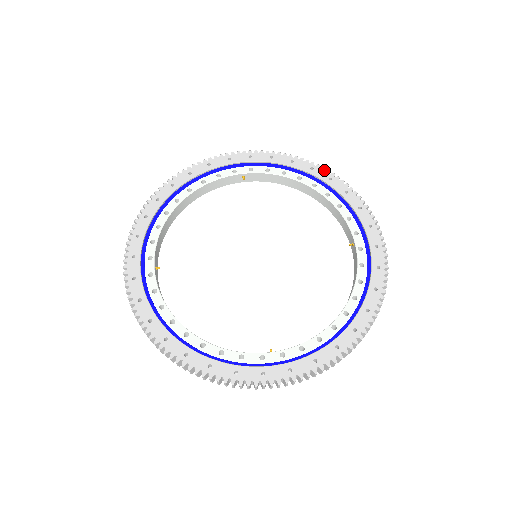
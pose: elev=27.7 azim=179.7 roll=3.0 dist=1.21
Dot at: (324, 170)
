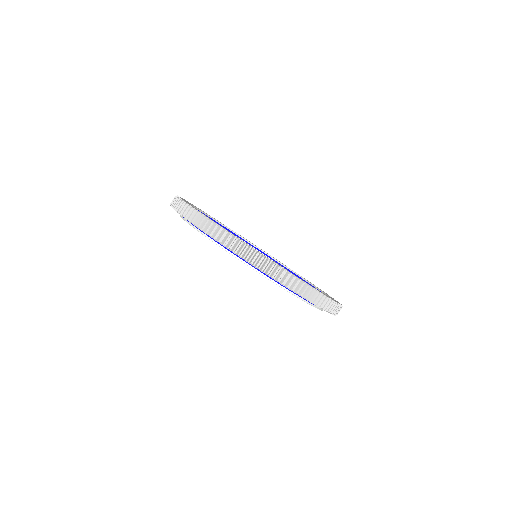
Dot at: occluded
